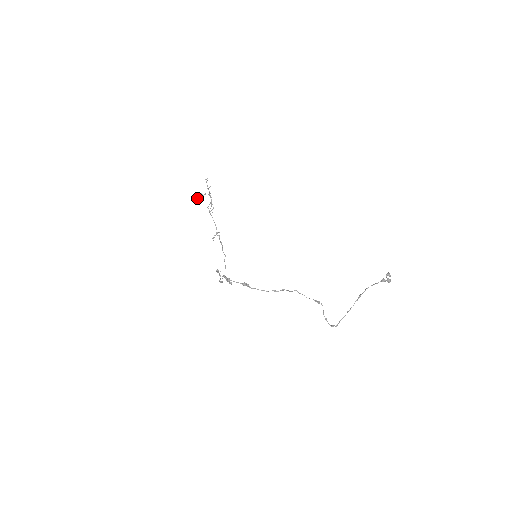
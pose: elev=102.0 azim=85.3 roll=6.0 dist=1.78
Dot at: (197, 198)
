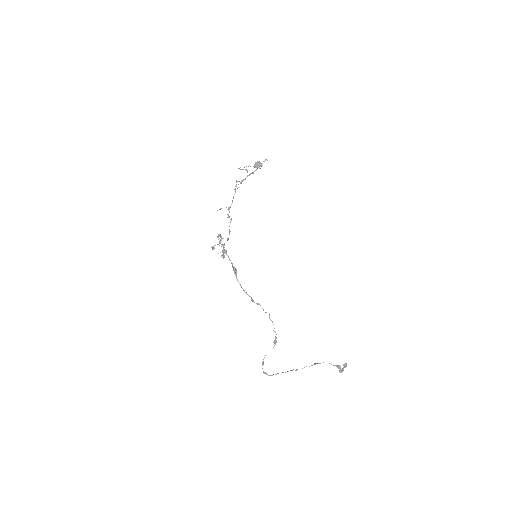
Dot at: (255, 164)
